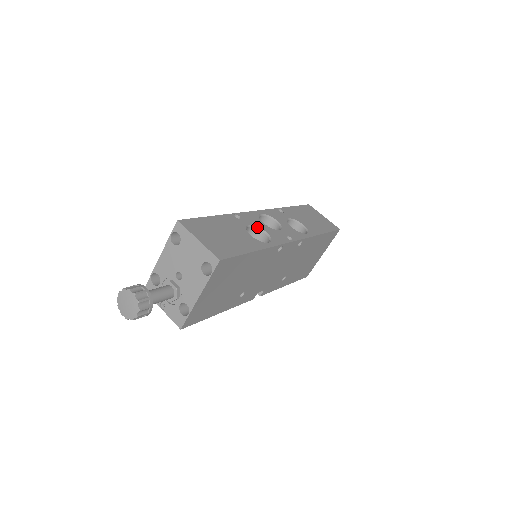
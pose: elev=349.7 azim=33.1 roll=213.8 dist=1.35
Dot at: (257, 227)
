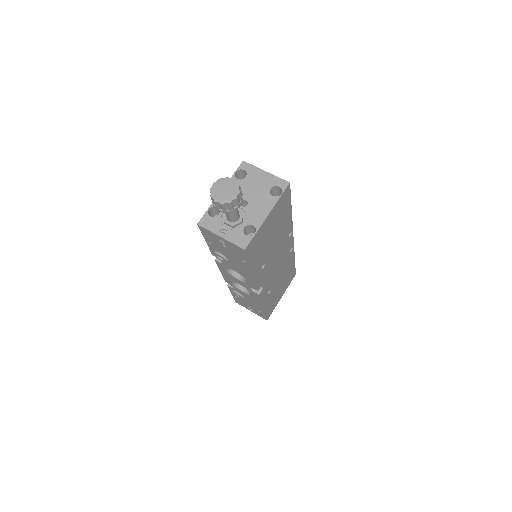
Dot at: occluded
